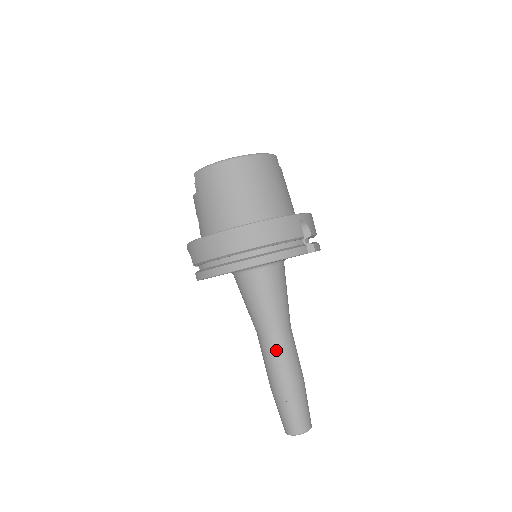
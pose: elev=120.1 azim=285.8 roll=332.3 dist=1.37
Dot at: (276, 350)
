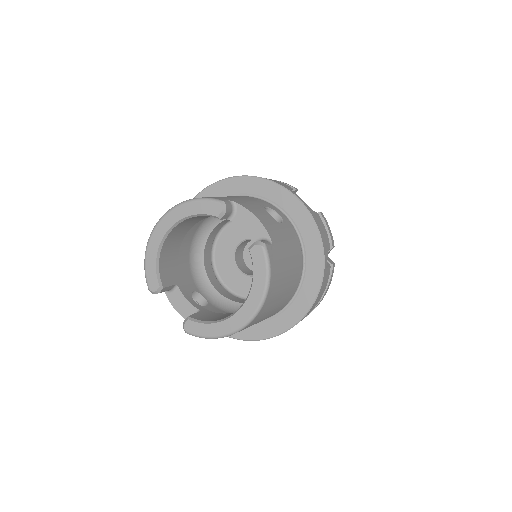
Dot at: occluded
